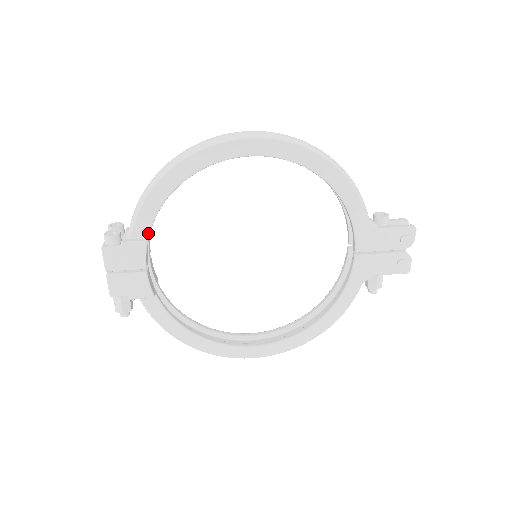
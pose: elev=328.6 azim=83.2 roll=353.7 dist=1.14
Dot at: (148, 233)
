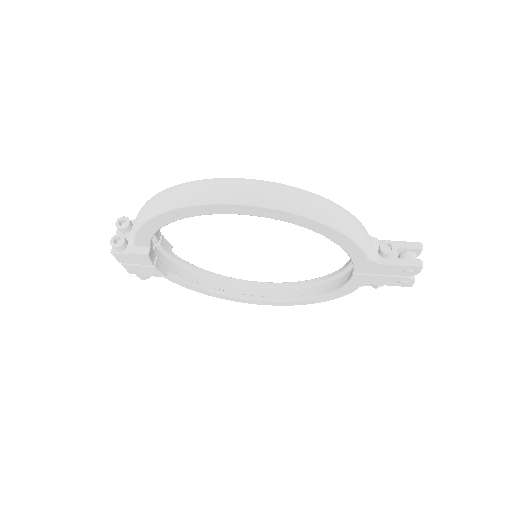
Dot at: (149, 245)
